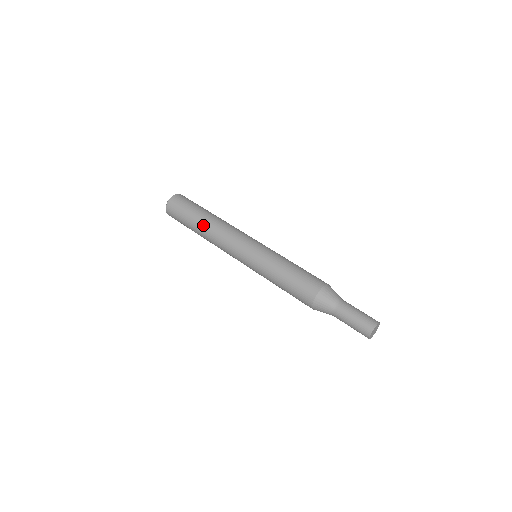
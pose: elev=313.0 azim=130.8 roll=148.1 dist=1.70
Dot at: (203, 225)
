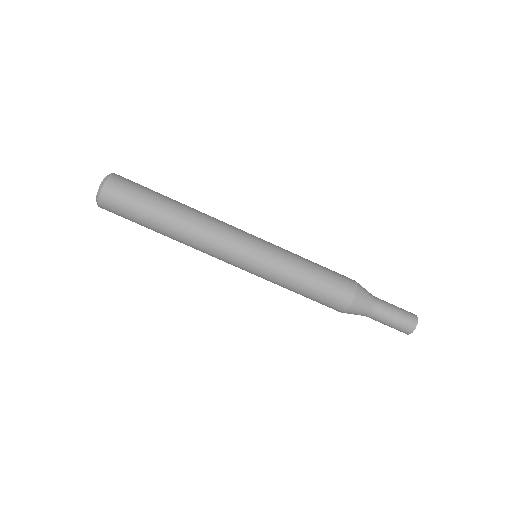
Dot at: occluded
